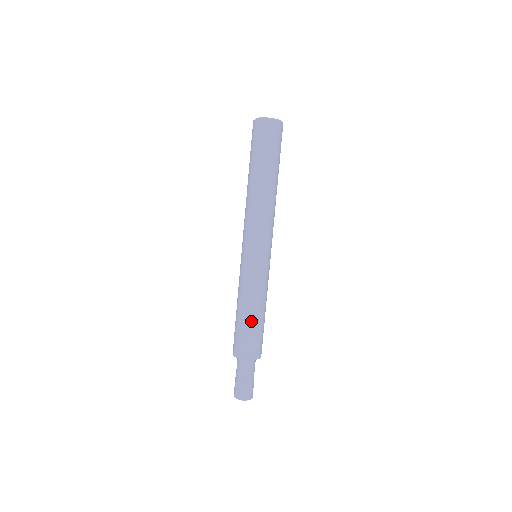
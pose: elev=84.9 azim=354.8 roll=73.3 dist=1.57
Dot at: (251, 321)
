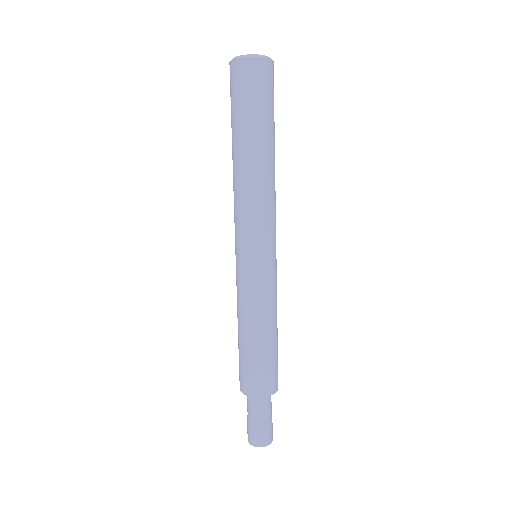
Dot at: (274, 343)
